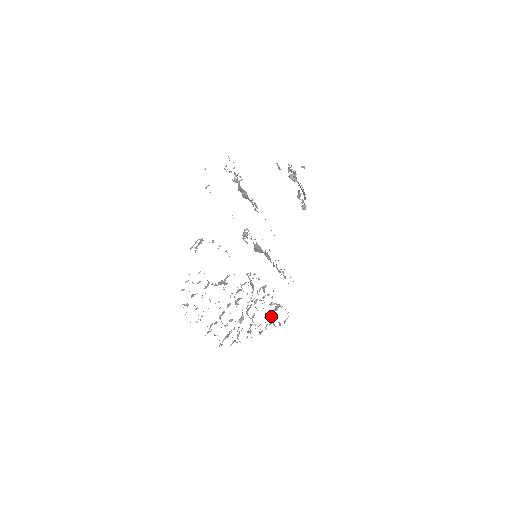
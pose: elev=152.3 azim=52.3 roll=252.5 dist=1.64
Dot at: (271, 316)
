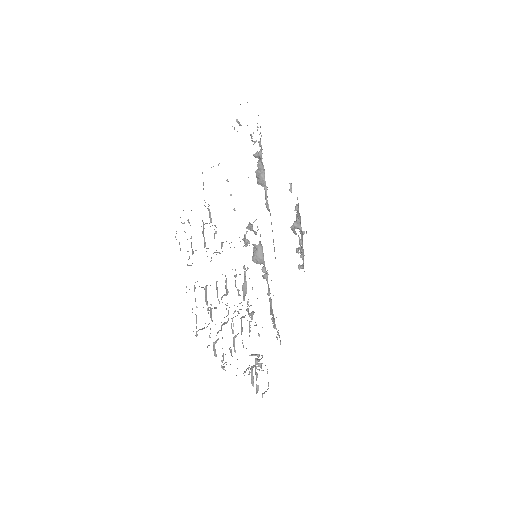
Dot at: (251, 366)
